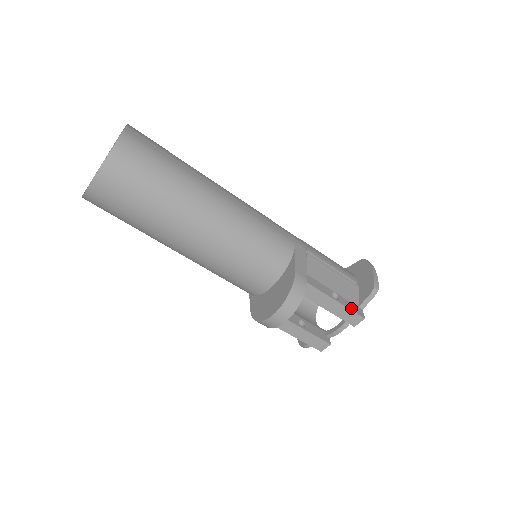
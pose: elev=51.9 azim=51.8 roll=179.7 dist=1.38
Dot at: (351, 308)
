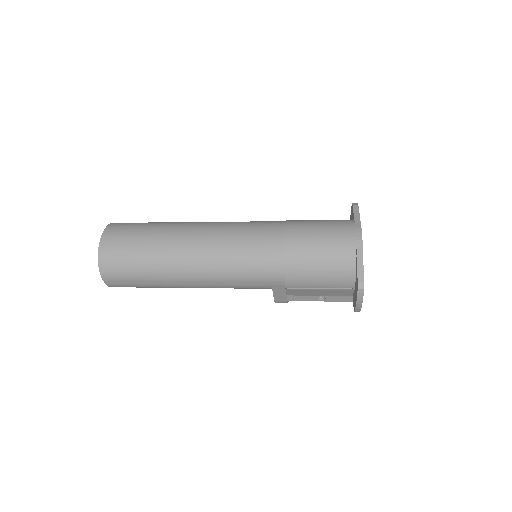
Dot at: (340, 300)
